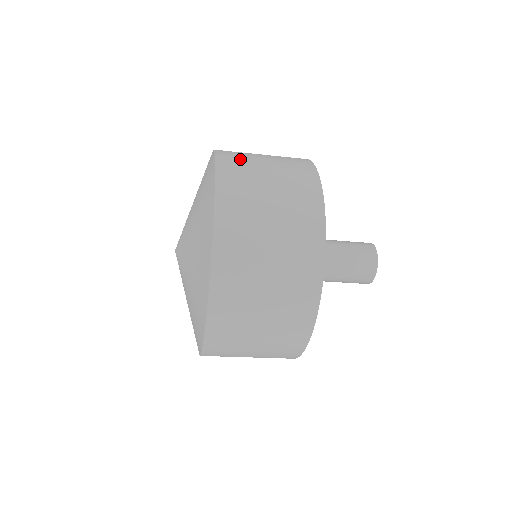
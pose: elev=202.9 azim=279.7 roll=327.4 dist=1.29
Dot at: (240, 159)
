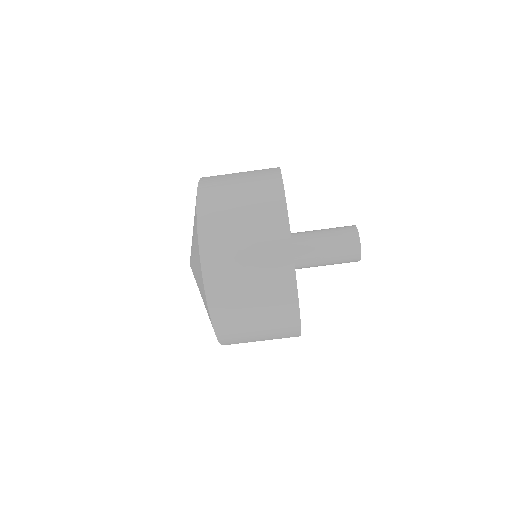
Dot at: occluded
